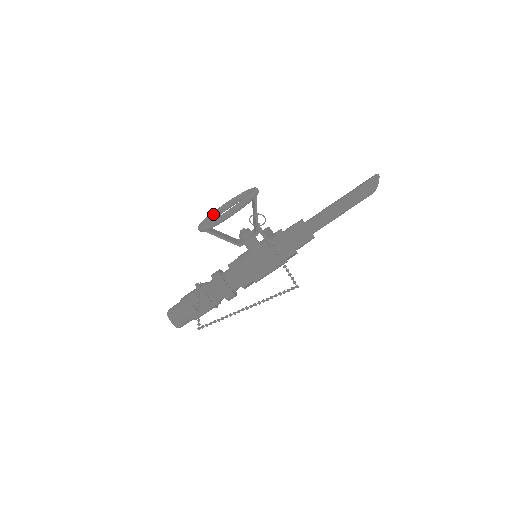
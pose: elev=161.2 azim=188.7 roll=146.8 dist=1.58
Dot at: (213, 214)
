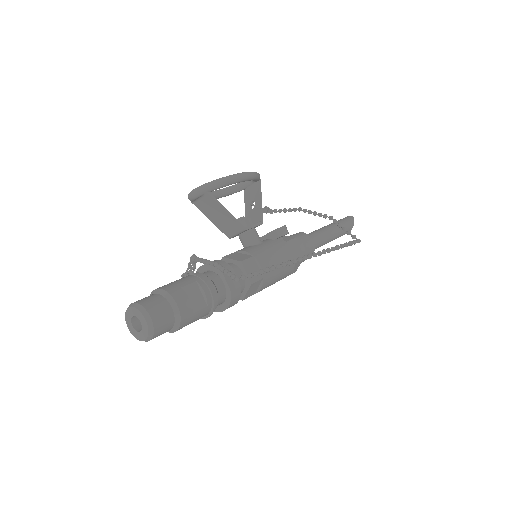
Dot at: occluded
